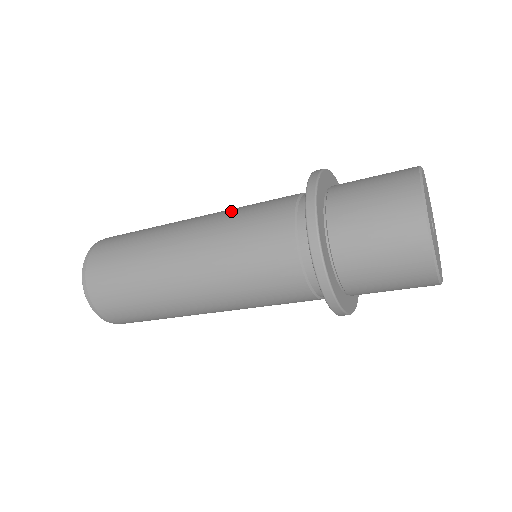
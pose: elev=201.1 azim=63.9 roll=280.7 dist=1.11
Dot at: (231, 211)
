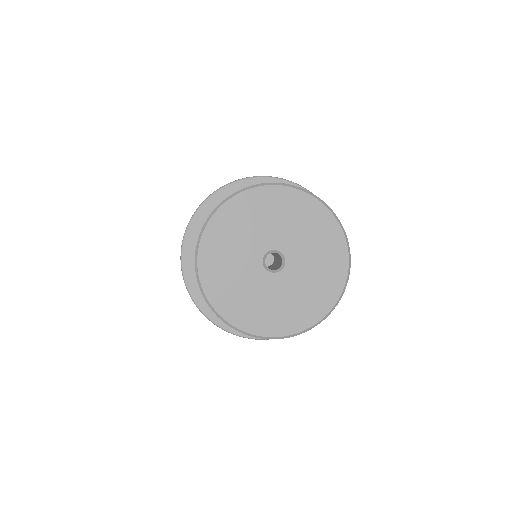
Dot at: occluded
